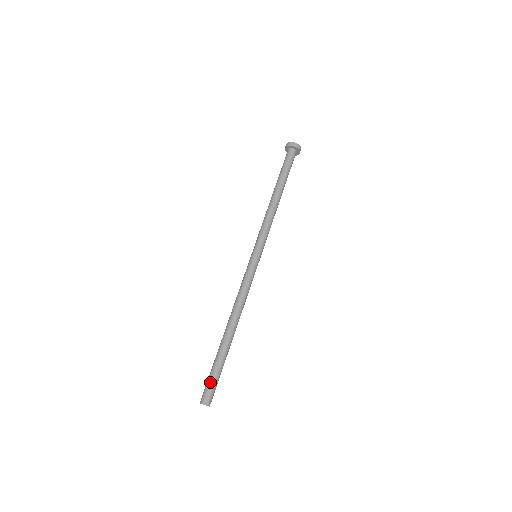
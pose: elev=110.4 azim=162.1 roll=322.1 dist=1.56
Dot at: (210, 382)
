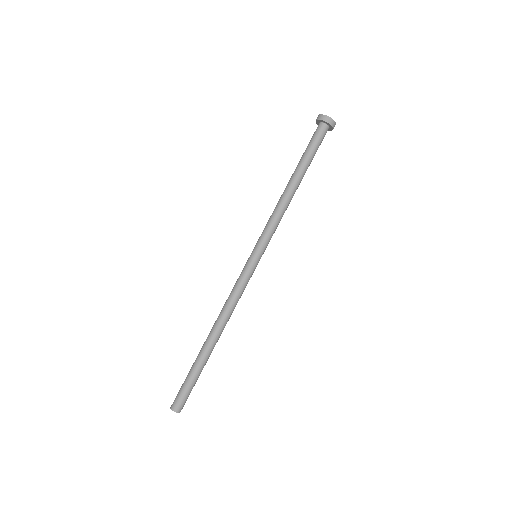
Dot at: (182, 388)
